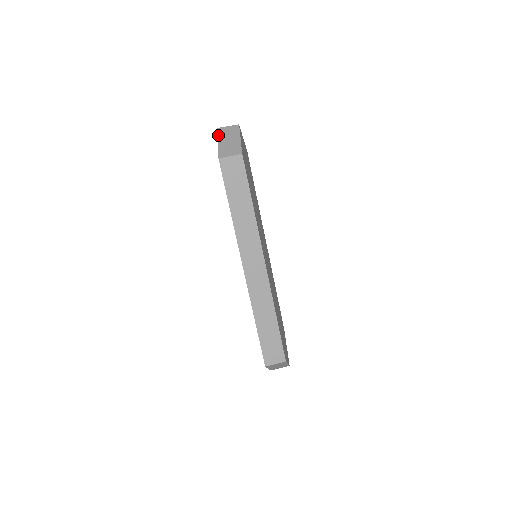
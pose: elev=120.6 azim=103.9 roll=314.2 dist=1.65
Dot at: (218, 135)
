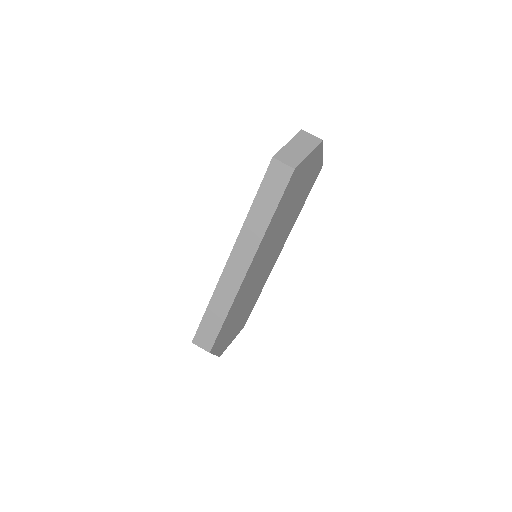
Dot at: (295, 136)
